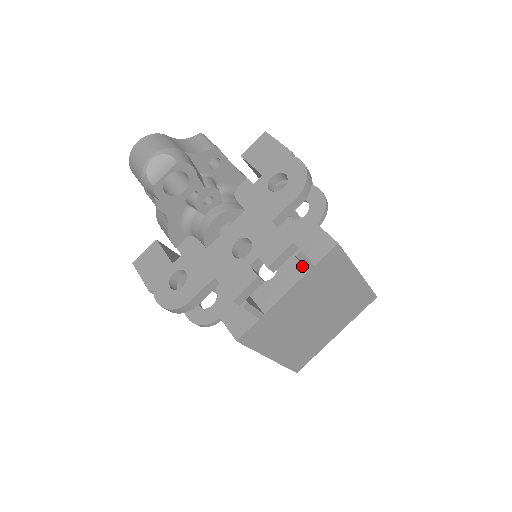
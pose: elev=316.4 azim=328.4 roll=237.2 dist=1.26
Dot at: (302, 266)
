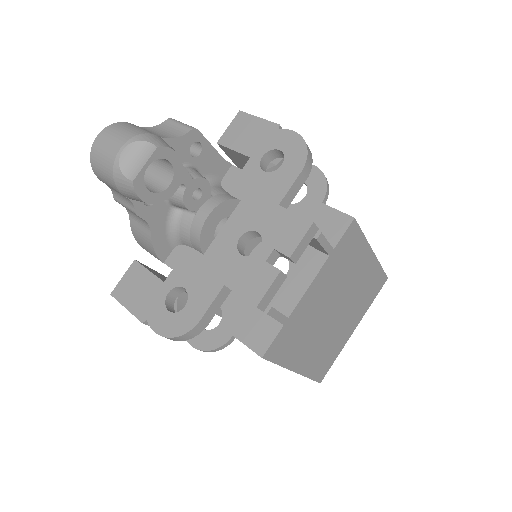
Dot at: (319, 253)
